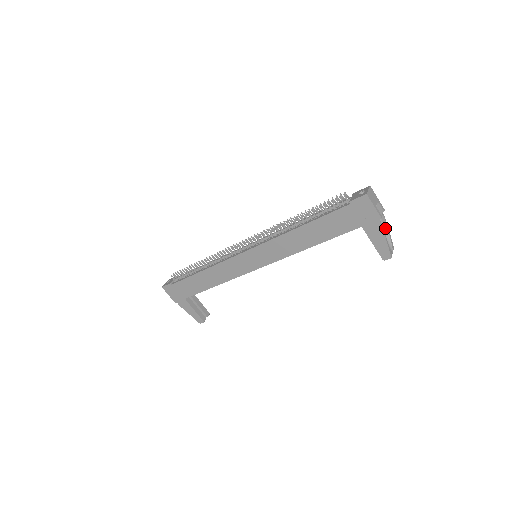
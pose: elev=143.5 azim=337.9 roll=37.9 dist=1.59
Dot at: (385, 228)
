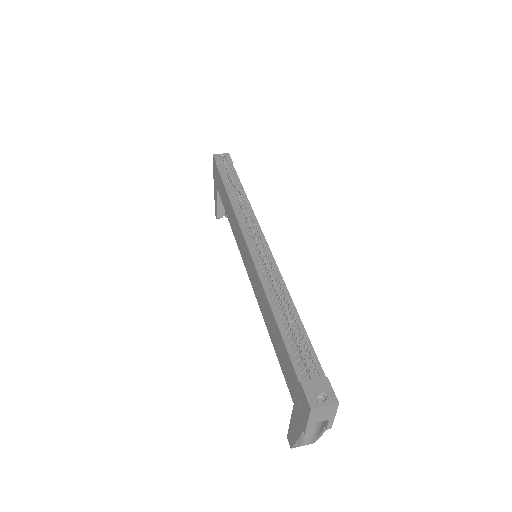
Dot at: (318, 431)
